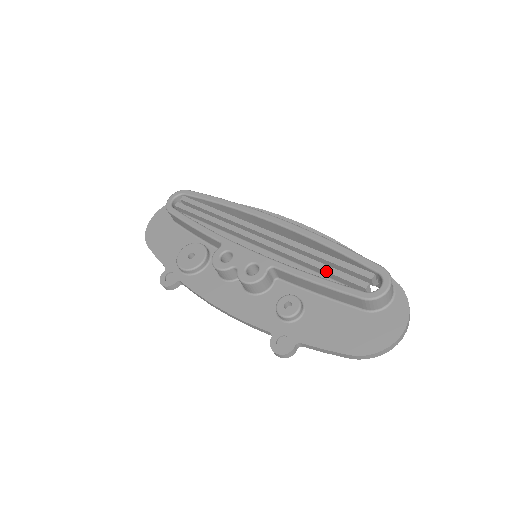
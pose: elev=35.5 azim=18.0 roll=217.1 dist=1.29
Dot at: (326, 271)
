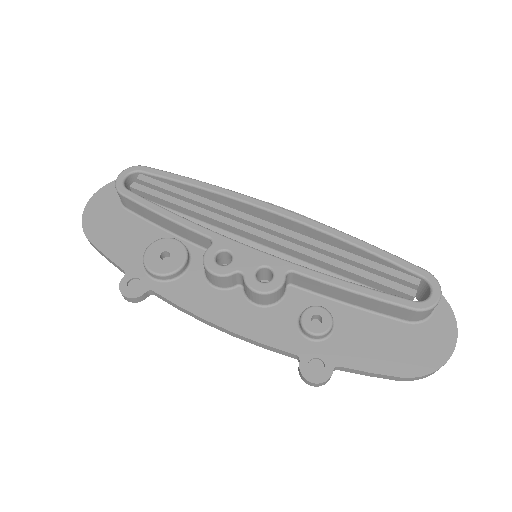
Dot at: (362, 276)
